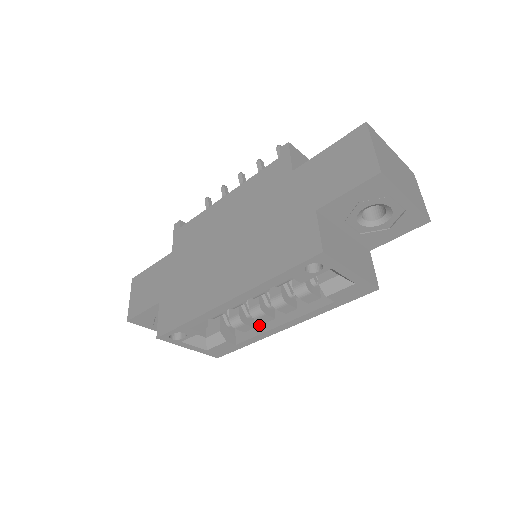
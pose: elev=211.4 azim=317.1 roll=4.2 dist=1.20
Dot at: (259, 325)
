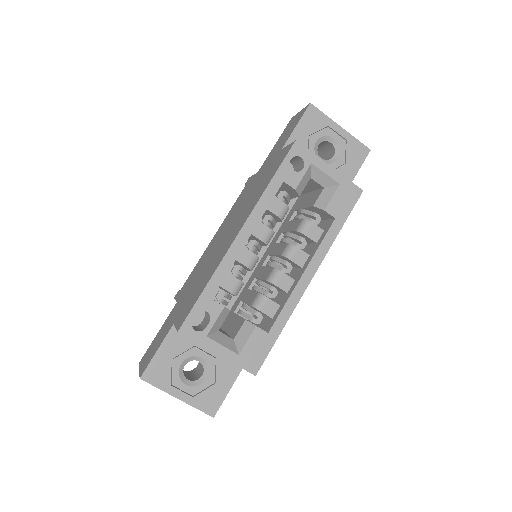
Dot at: (283, 299)
